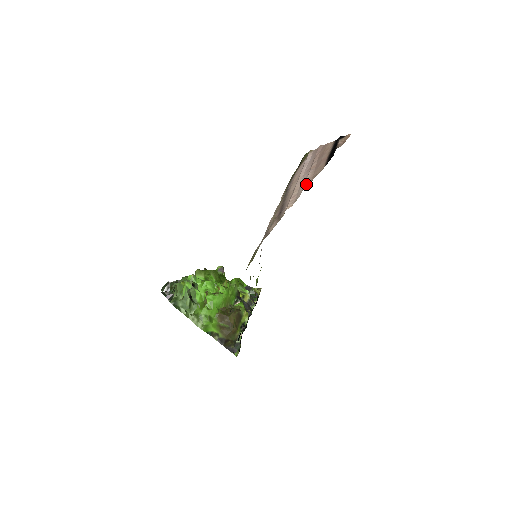
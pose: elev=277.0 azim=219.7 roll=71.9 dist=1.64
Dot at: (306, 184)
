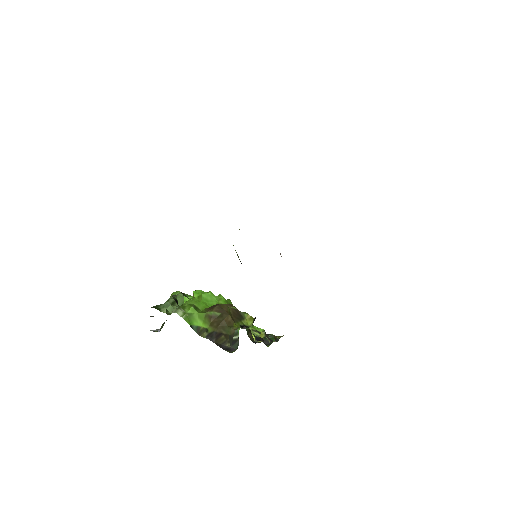
Dot at: occluded
